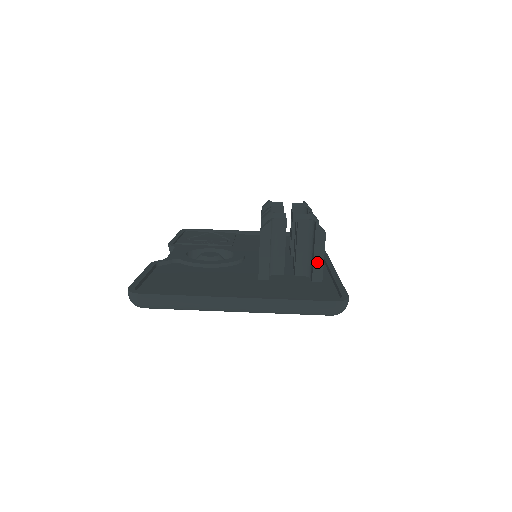
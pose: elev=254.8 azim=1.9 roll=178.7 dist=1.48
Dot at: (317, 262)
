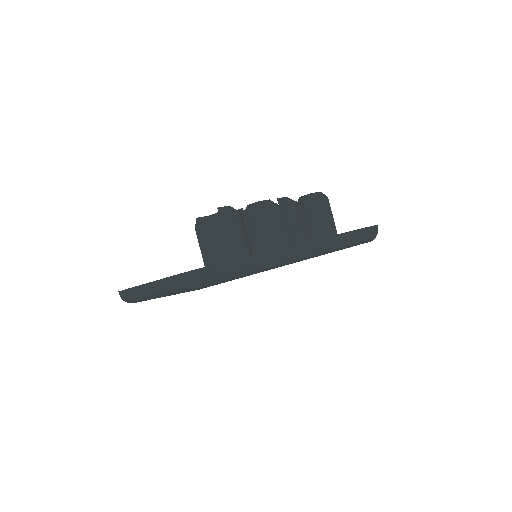
Dot at: (229, 245)
